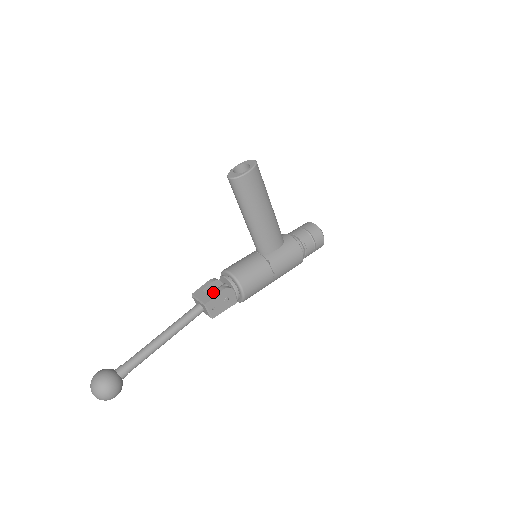
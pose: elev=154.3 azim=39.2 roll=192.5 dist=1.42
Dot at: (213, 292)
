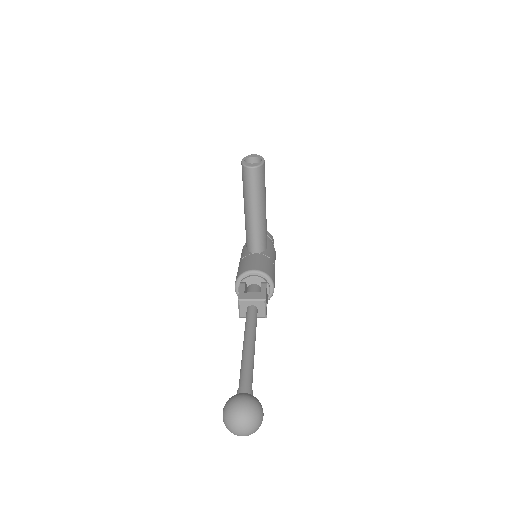
Dot at: occluded
